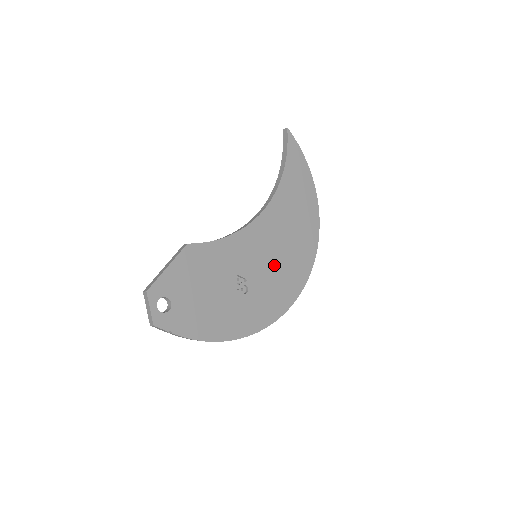
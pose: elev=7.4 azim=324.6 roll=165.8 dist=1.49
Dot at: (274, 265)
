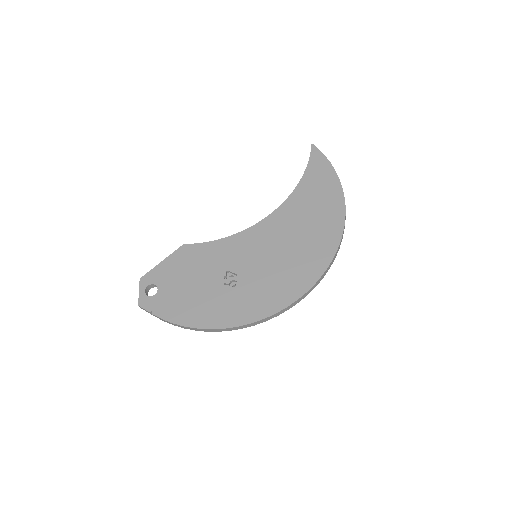
Dot at: (274, 263)
